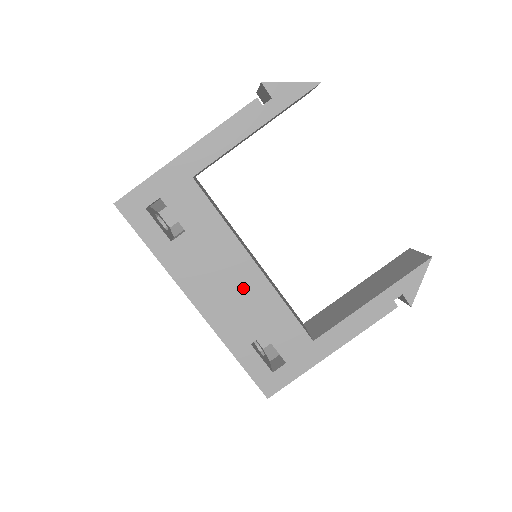
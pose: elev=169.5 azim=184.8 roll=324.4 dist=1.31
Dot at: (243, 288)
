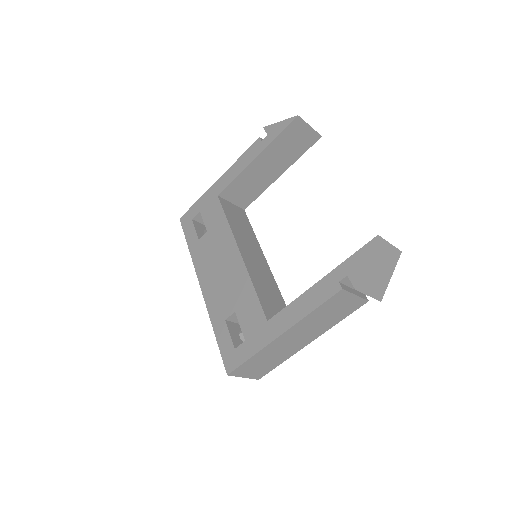
Dot at: (229, 272)
